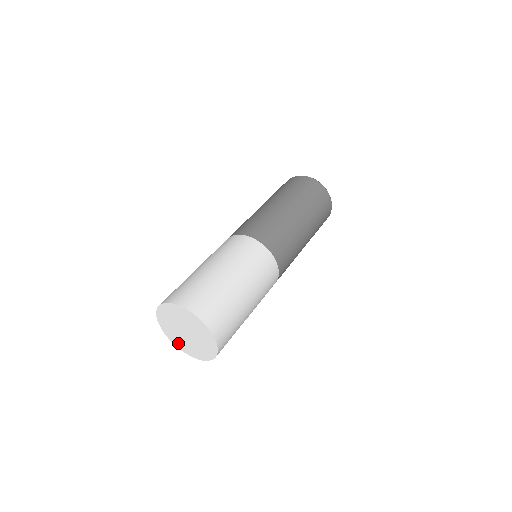
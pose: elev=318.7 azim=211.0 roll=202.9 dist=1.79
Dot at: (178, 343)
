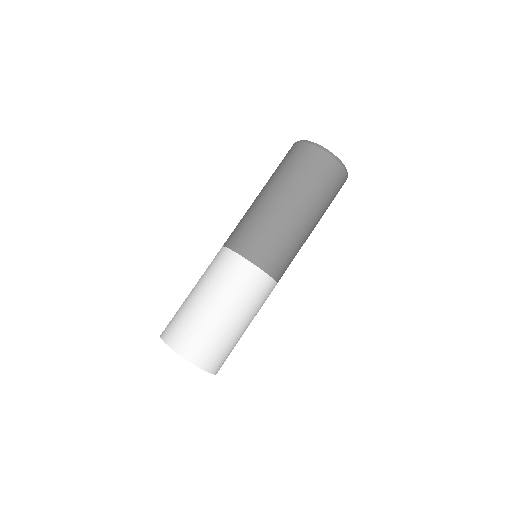
Dot at: occluded
